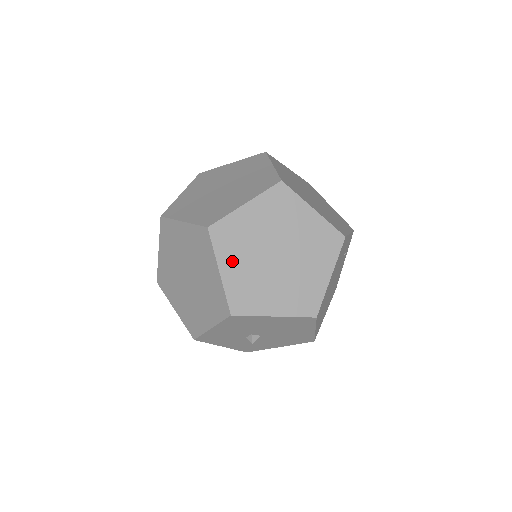
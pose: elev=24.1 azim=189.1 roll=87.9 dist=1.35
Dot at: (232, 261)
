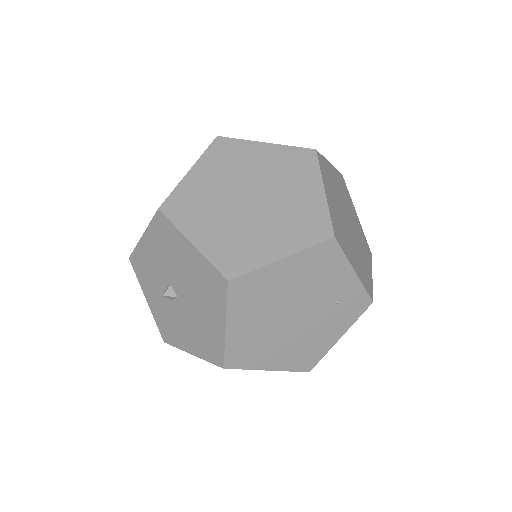
Dot at: (208, 172)
